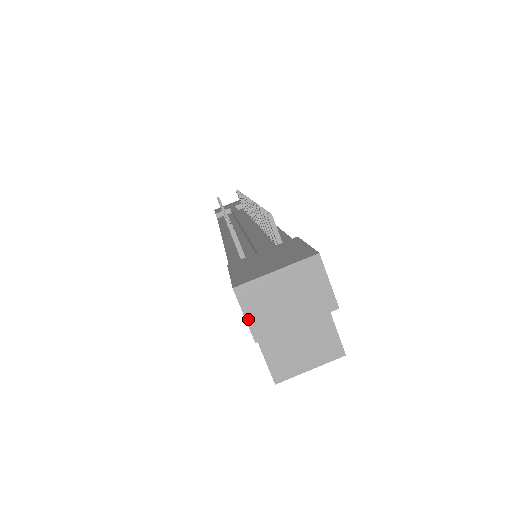
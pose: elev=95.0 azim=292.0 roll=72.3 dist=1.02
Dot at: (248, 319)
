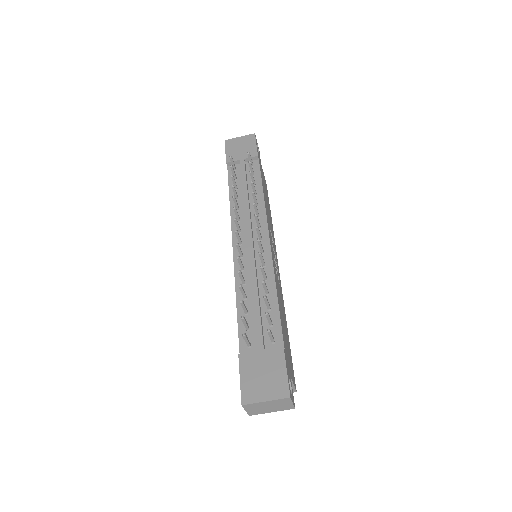
Dot at: (247, 411)
